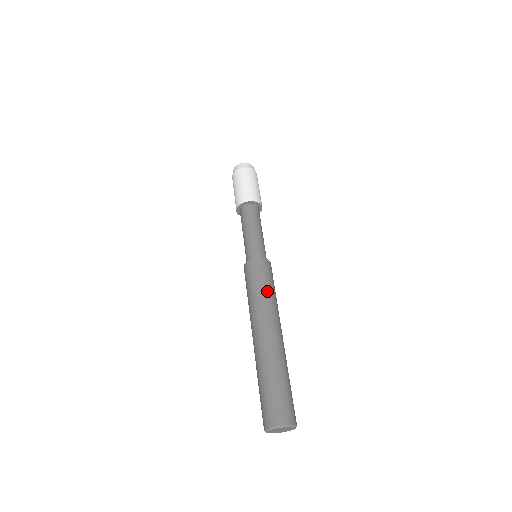
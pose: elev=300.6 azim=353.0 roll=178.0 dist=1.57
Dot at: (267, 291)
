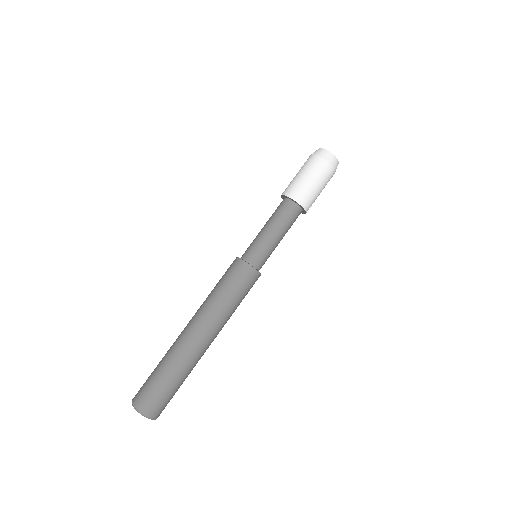
Dot at: (229, 300)
